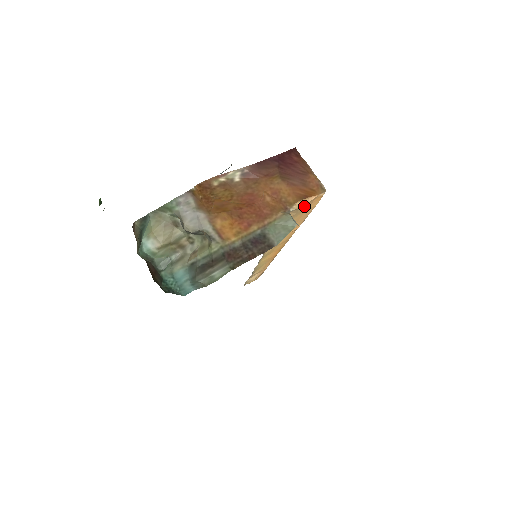
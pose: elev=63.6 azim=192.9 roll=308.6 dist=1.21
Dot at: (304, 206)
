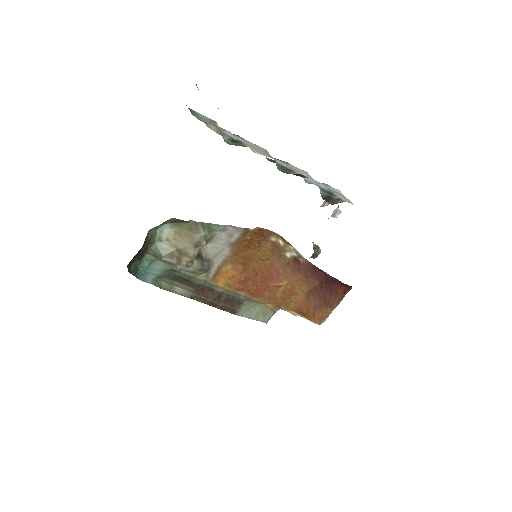
Dot at: (294, 315)
